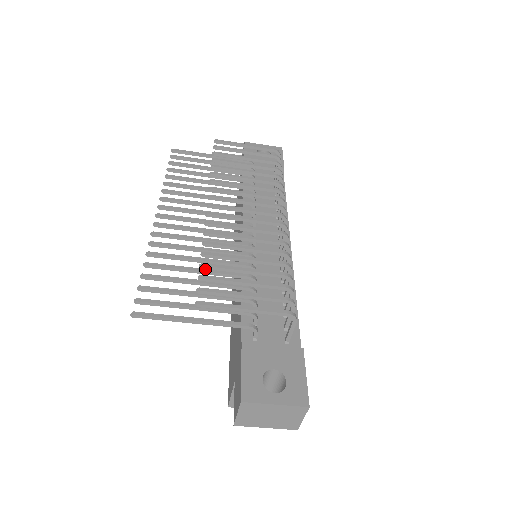
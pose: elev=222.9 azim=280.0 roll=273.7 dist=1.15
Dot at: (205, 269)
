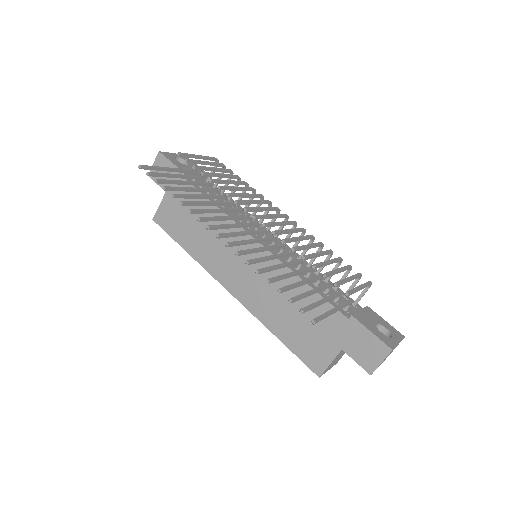
Dot at: (294, 271)
